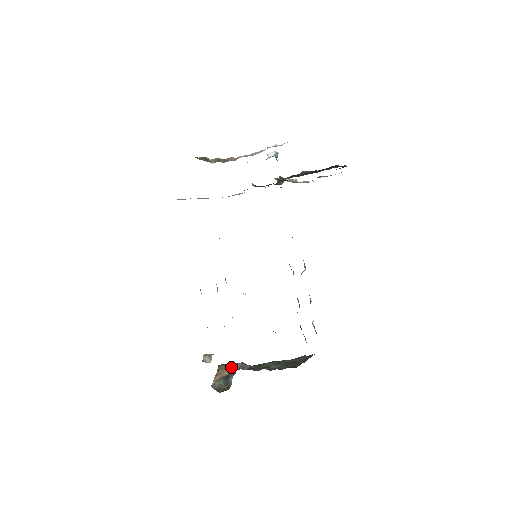
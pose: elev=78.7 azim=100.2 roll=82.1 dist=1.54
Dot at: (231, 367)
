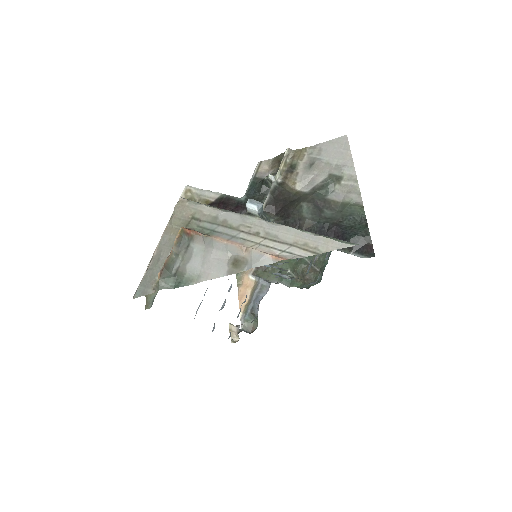
Dot at: (249, 280)
